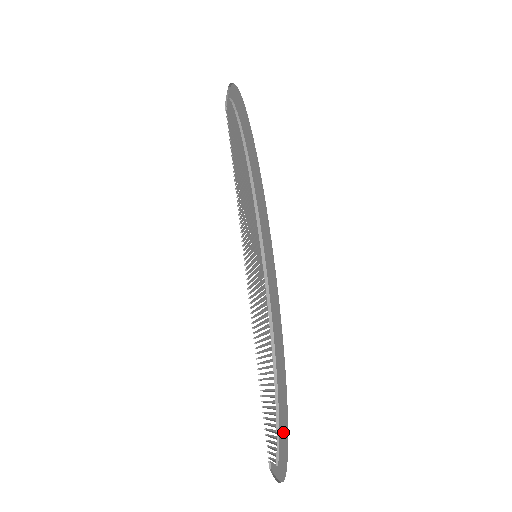
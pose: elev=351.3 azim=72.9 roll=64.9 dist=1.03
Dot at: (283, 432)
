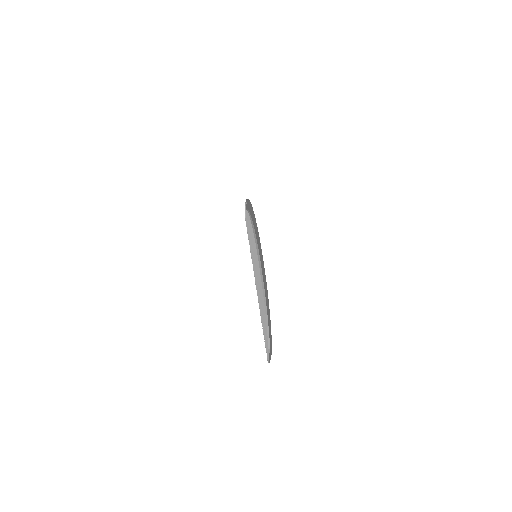
Dot at: (269, 318)
